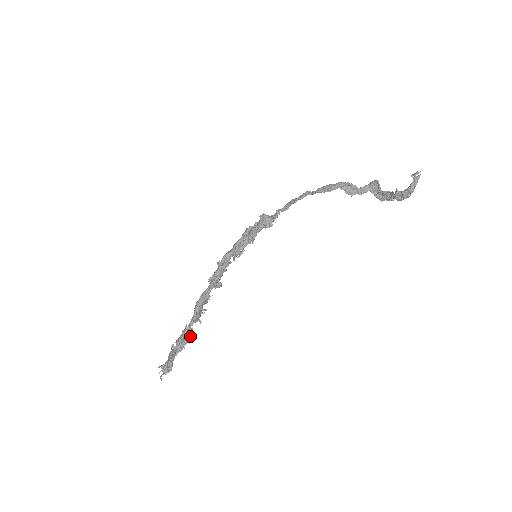
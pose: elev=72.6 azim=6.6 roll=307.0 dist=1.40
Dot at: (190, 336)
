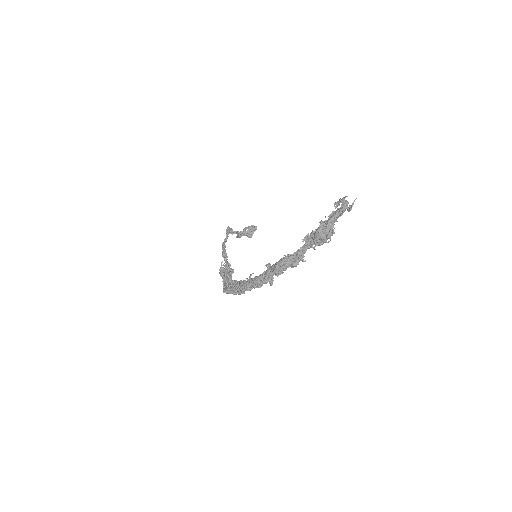
Dot at: occluded
